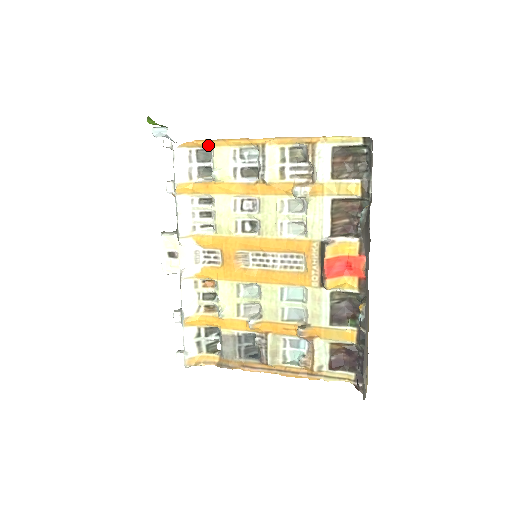
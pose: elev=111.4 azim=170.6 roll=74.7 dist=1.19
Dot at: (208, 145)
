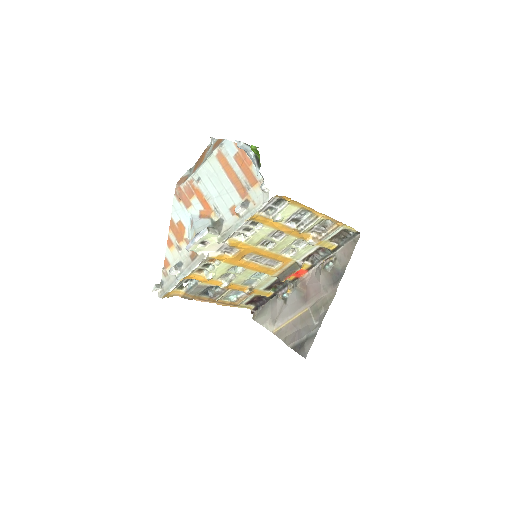
Dot at: (289, 201)
